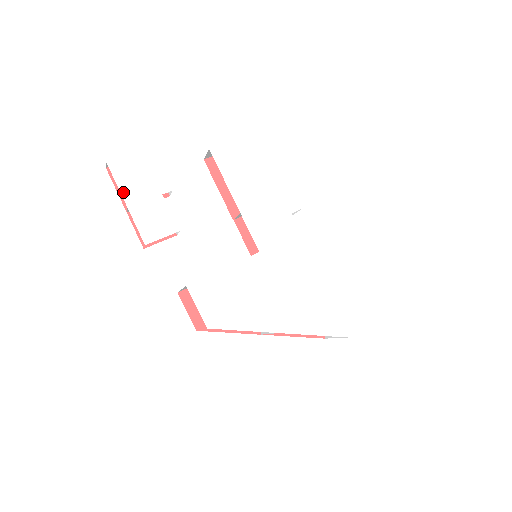
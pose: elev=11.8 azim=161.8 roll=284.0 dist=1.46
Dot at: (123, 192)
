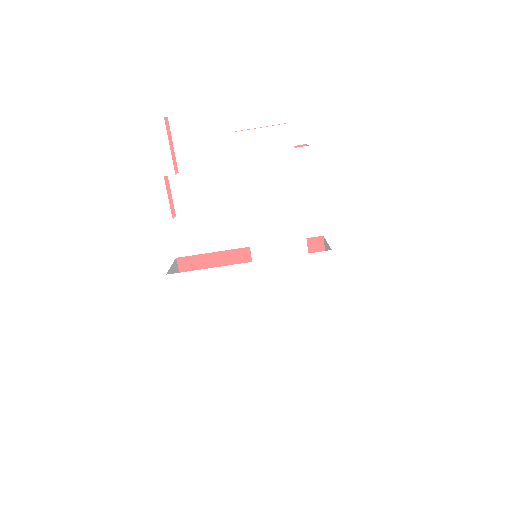
Dot at: (123, 165)
